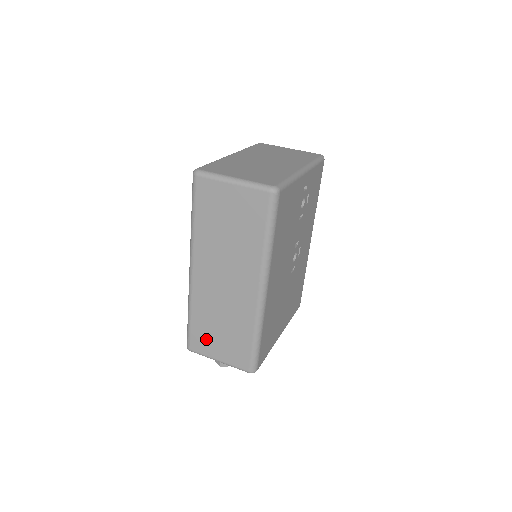
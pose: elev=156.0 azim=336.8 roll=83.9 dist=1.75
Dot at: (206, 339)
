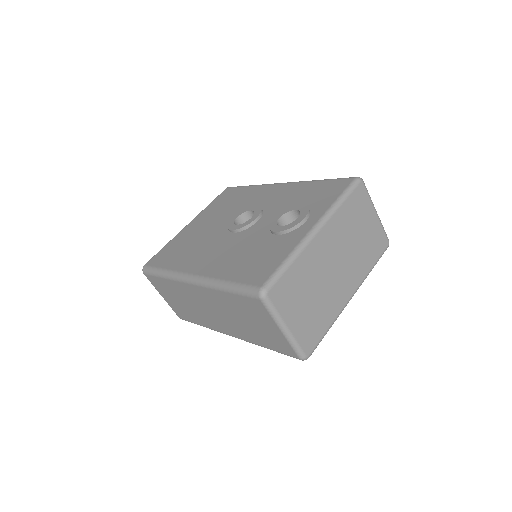
Dot at: (163, 289)
